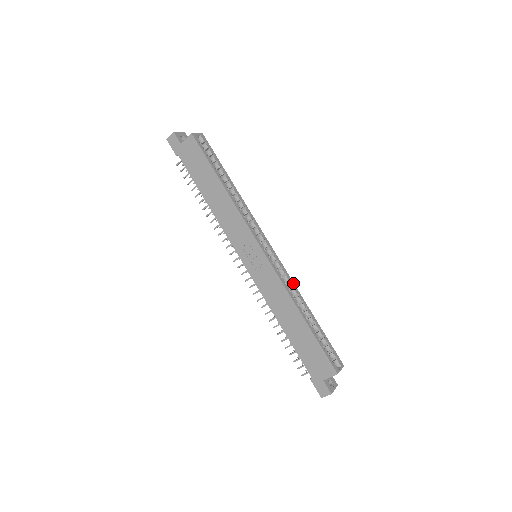
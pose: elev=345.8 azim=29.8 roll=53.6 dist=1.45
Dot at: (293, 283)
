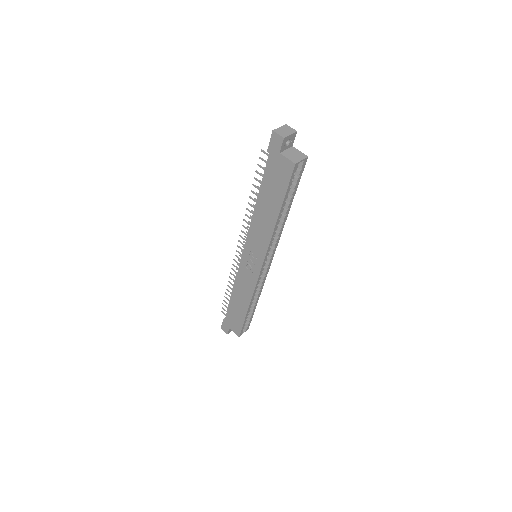
Dot at: (263, 285)
